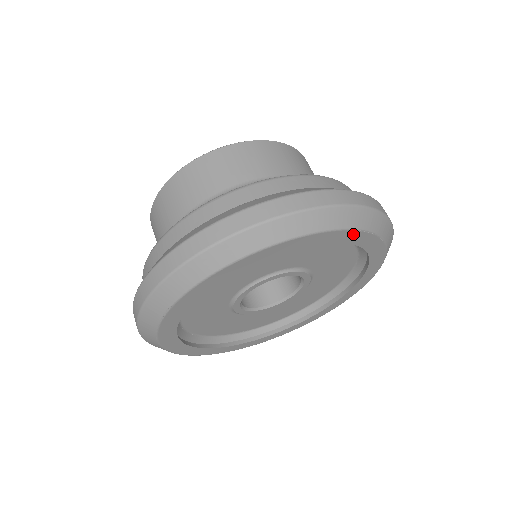
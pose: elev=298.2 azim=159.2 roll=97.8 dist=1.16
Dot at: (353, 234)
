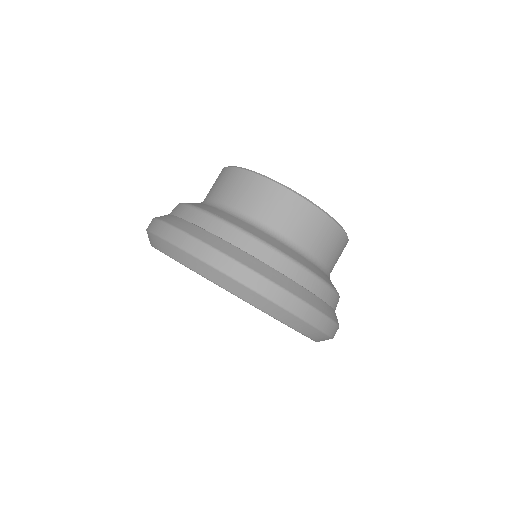
Dot at: occluded
